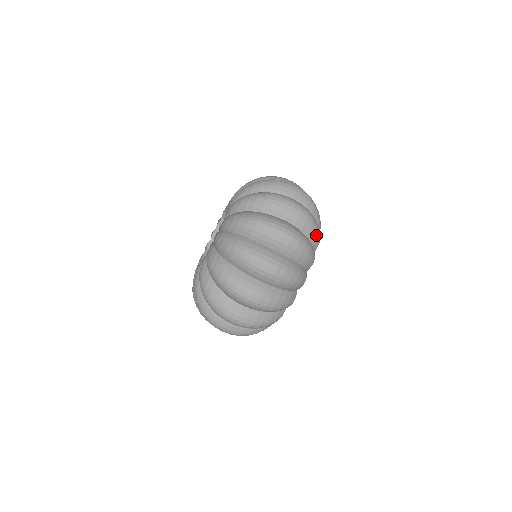
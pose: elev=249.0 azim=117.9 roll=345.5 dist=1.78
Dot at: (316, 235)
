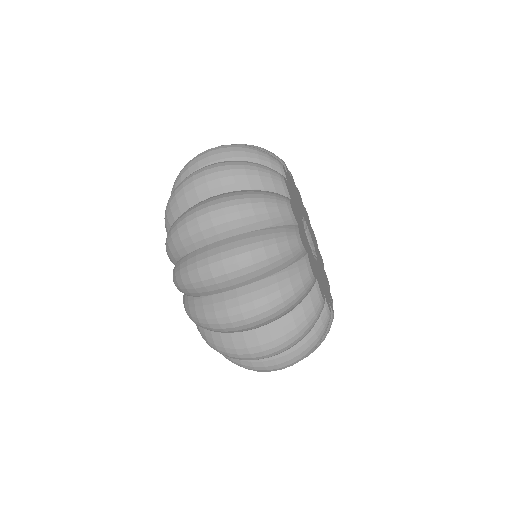
Dot at: (302, 296)
